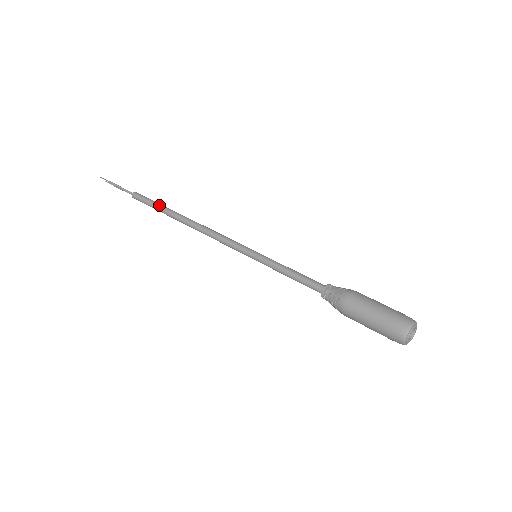
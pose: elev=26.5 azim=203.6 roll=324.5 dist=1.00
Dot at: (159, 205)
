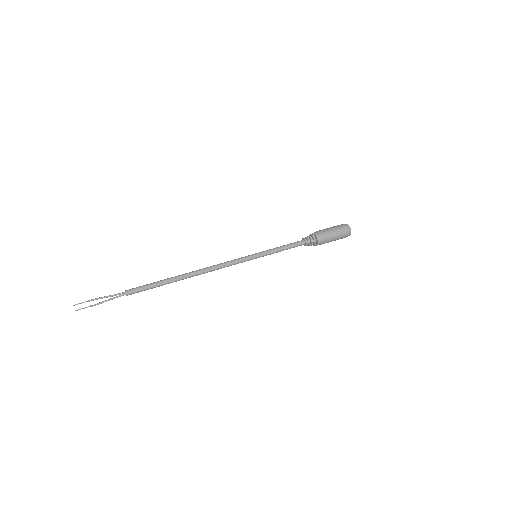
Dot at: (159, 281)
